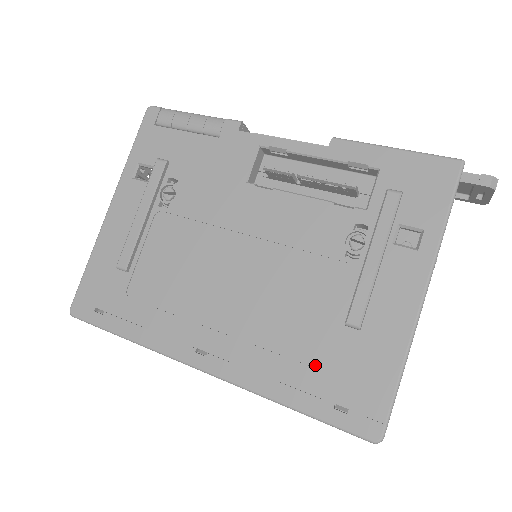
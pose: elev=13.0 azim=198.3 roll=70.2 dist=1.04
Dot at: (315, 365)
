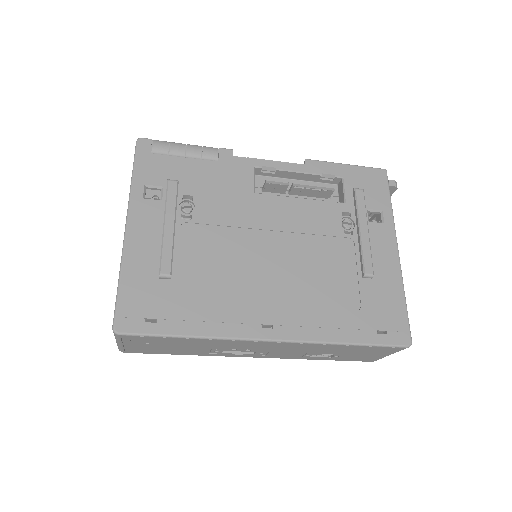
Dot at: (354, 309)
